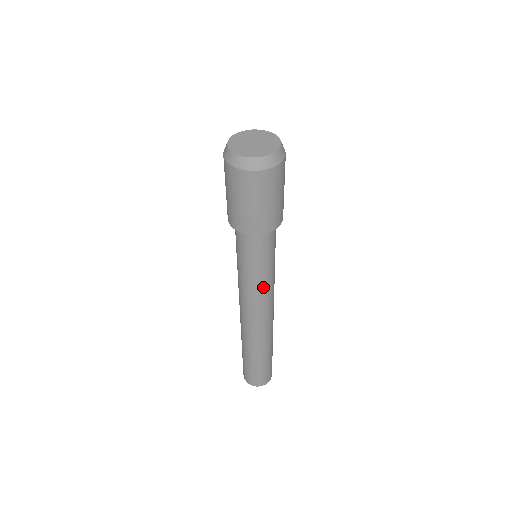
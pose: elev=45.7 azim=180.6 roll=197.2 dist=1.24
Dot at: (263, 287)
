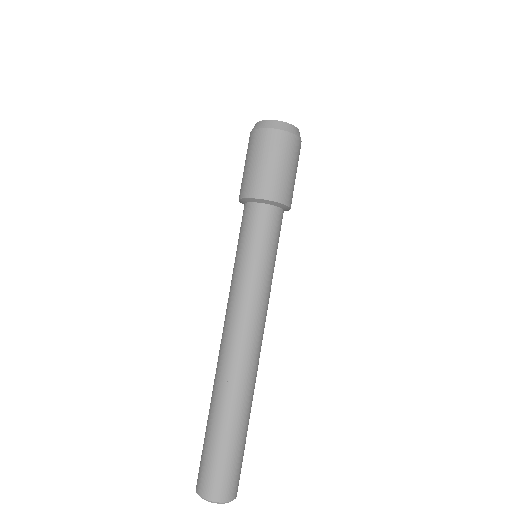
Dot at: (243, 282)
